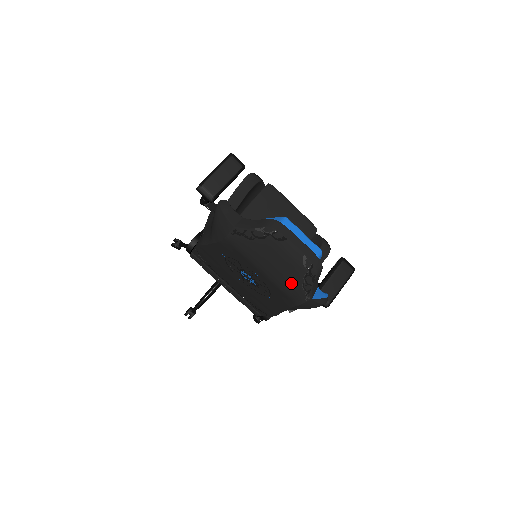
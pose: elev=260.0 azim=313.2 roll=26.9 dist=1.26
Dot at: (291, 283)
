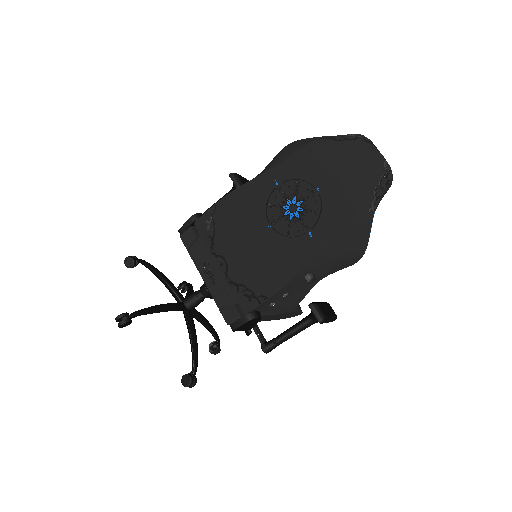
Dot at: (364, 185)
